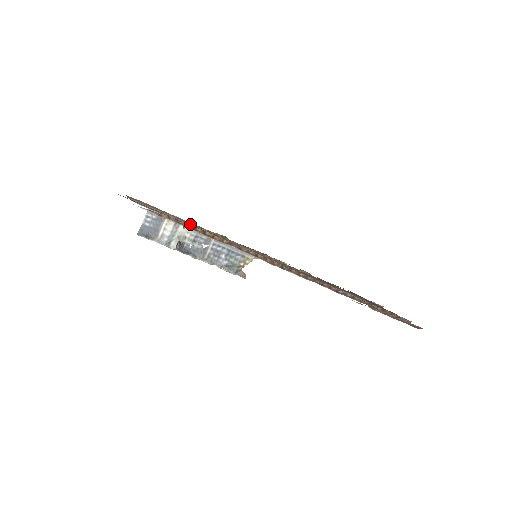
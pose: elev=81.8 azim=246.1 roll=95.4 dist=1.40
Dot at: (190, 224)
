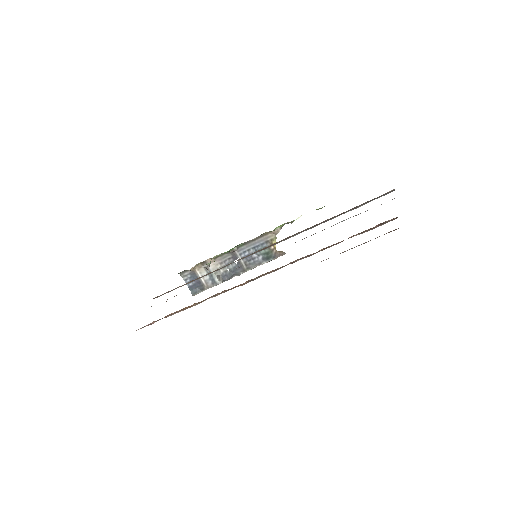
Dot at: occluded
